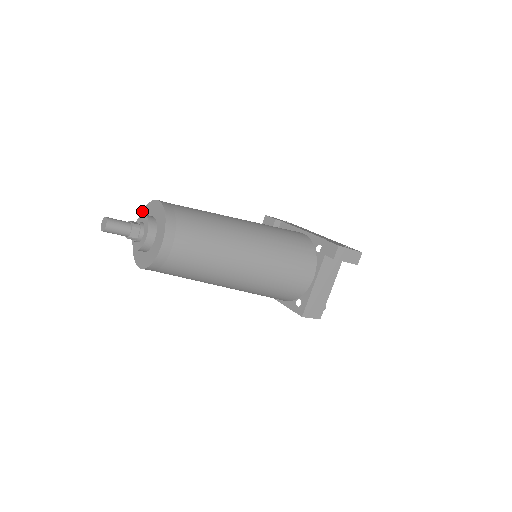
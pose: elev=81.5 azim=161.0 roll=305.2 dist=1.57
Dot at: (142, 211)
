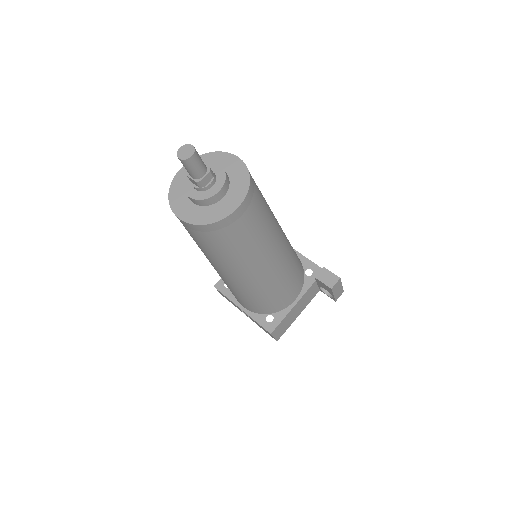
Dot at: occluded
